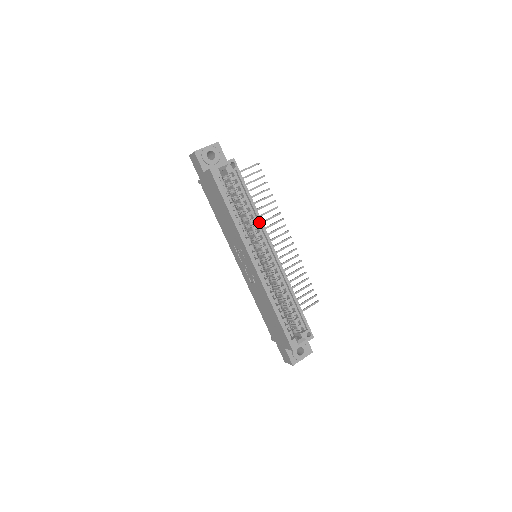
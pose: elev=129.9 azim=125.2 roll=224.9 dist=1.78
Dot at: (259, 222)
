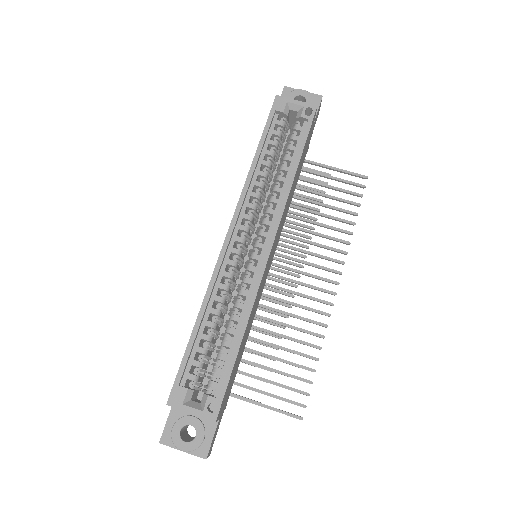
Dot at: (283, 196)
